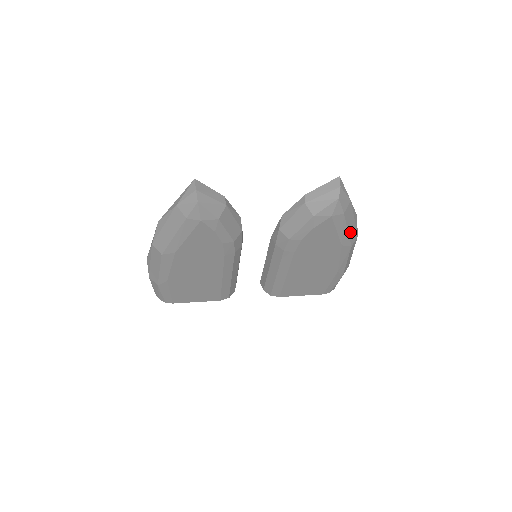
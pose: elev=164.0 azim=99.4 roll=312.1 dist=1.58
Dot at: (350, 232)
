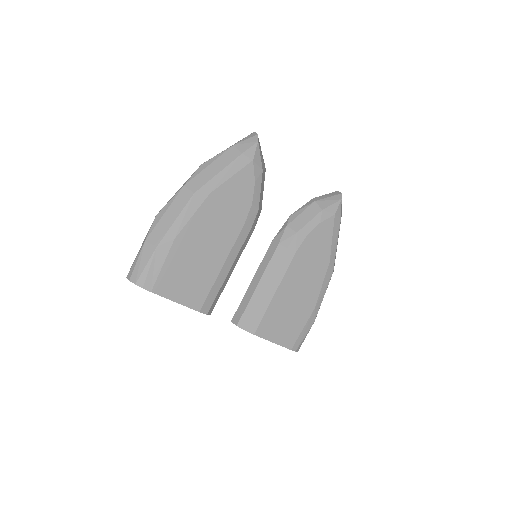
Dot at: occluded
